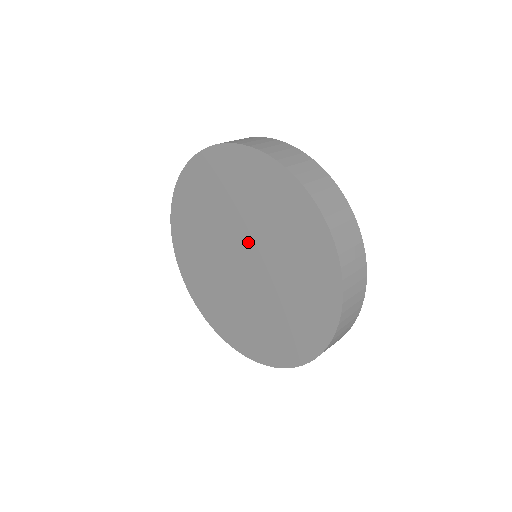
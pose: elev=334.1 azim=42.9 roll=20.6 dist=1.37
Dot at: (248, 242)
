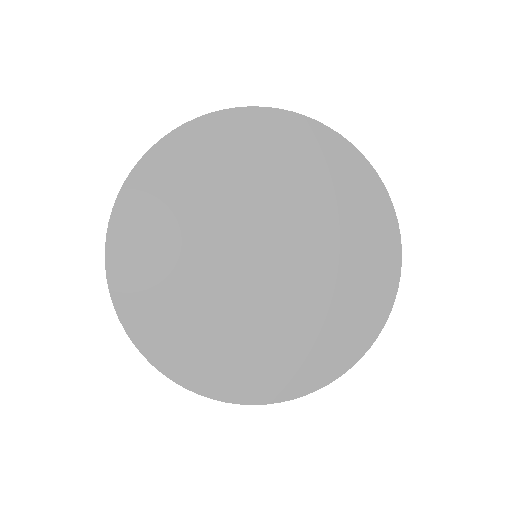
Dot at: (267, 225)
